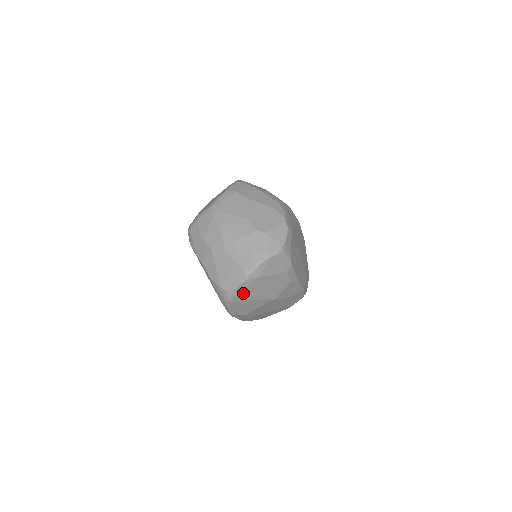
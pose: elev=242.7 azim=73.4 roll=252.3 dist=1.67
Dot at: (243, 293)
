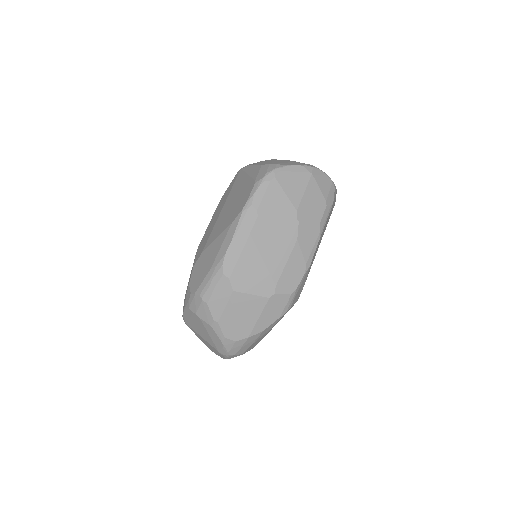
Dot at: (289, 177)
